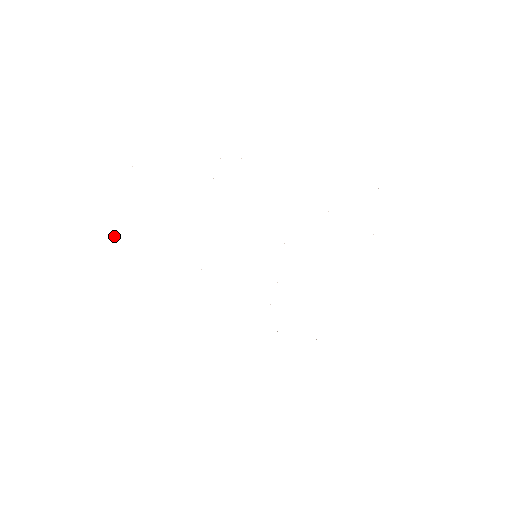
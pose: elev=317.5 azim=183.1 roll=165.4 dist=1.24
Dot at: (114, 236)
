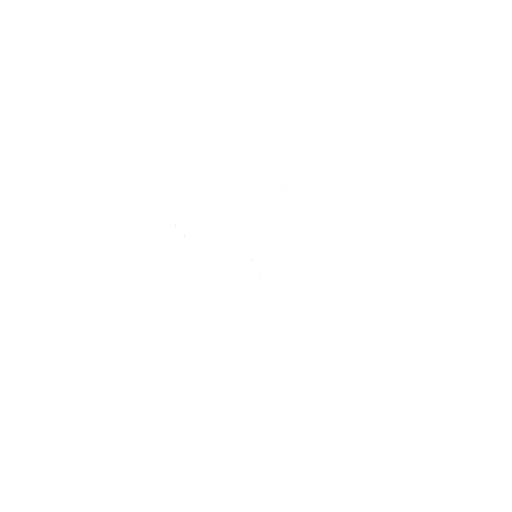
Dot at: occluded
